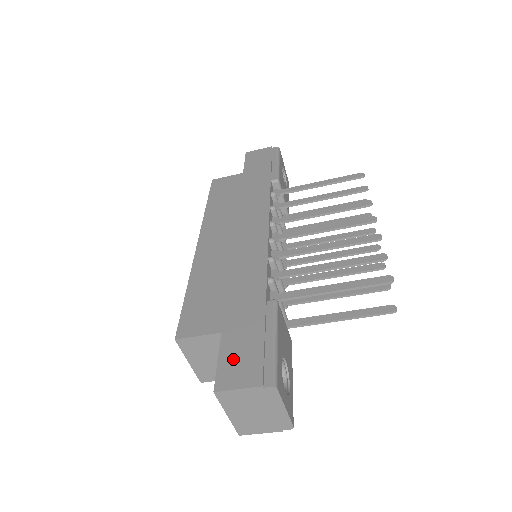
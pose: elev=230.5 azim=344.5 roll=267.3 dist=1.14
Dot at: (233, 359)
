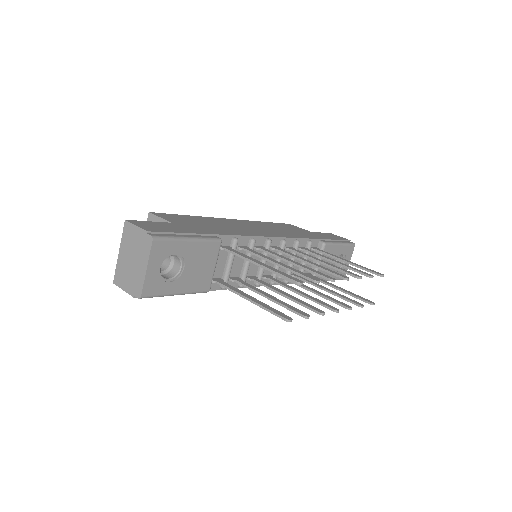
Dot at: (156, 225)
